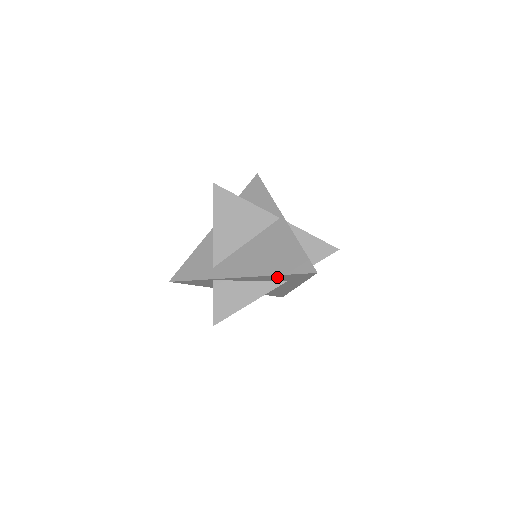
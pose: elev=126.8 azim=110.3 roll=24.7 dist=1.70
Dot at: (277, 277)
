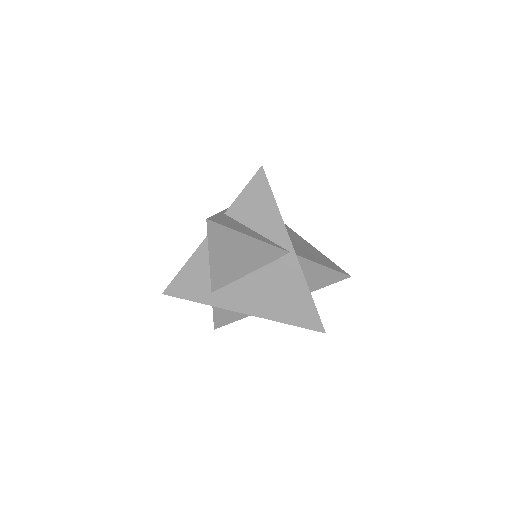
Dot at: occluded
